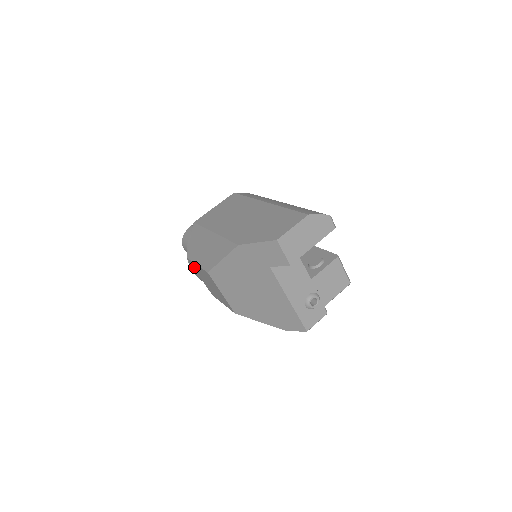
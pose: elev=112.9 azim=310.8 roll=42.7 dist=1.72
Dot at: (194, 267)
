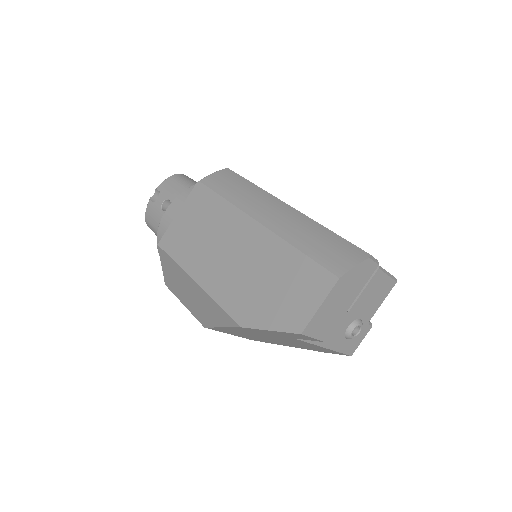
Dot at: occluded
